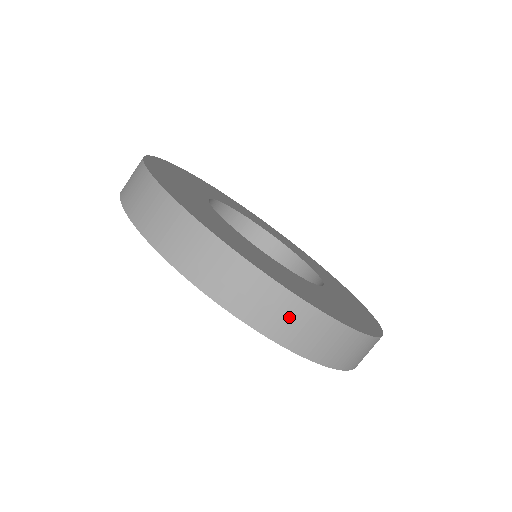
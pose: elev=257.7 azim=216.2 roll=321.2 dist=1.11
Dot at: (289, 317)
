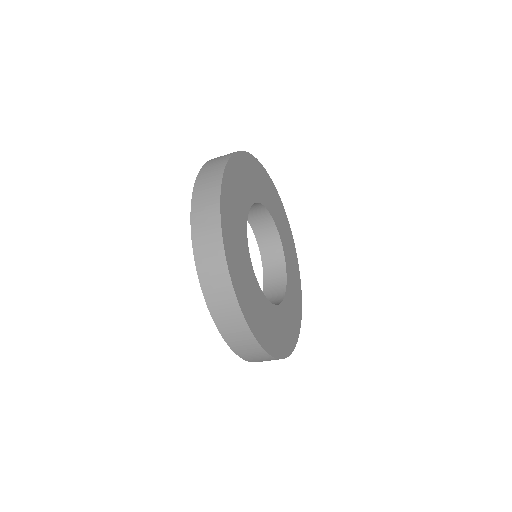
Dot at: (230, 316)
